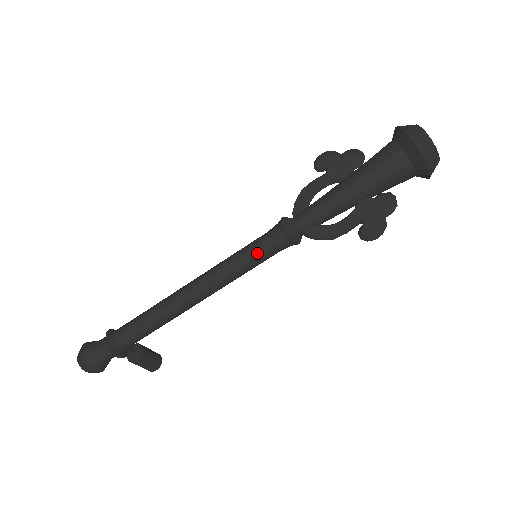
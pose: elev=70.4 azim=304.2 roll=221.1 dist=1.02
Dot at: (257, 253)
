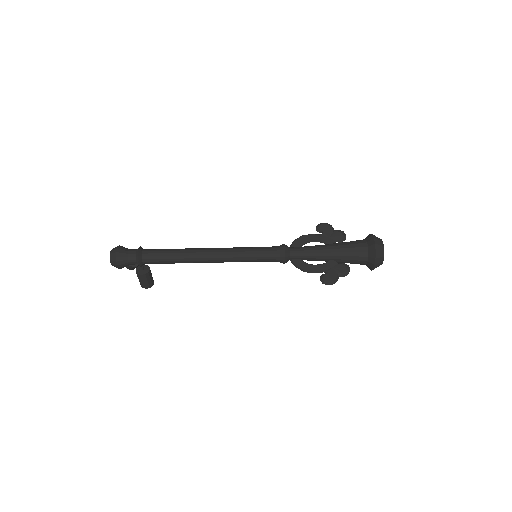
Dot at: (260, 255)
